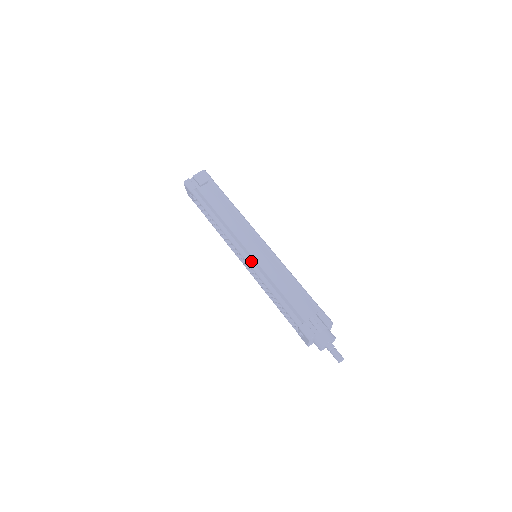
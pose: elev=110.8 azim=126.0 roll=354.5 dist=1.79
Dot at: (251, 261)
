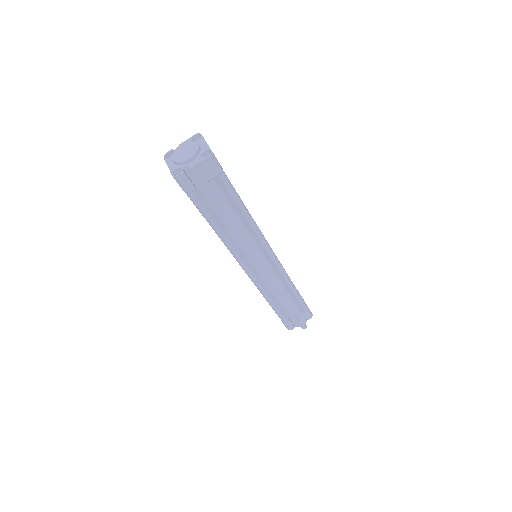
Dot at: (255, 279)
